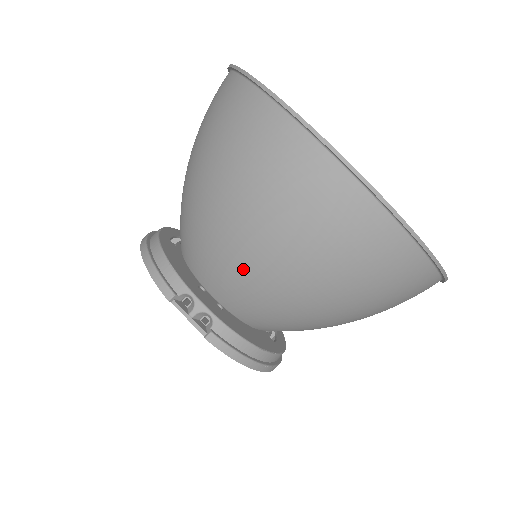
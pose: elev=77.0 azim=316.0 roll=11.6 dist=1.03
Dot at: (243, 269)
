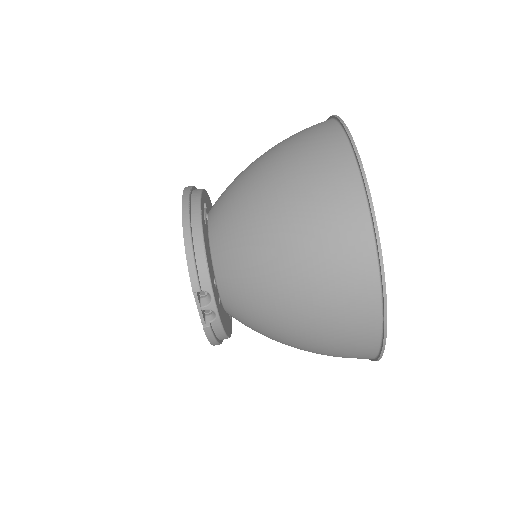
Dot at: (263, 306)
